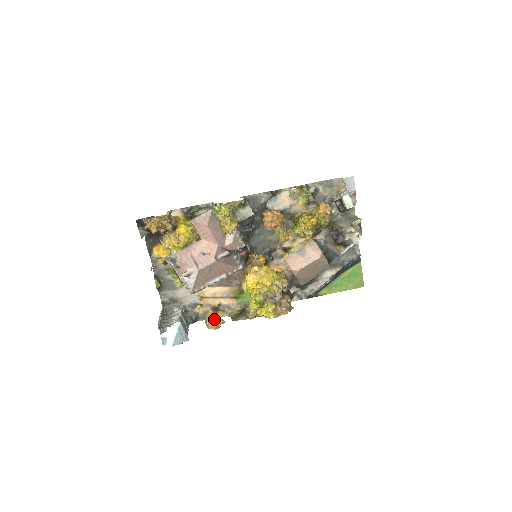
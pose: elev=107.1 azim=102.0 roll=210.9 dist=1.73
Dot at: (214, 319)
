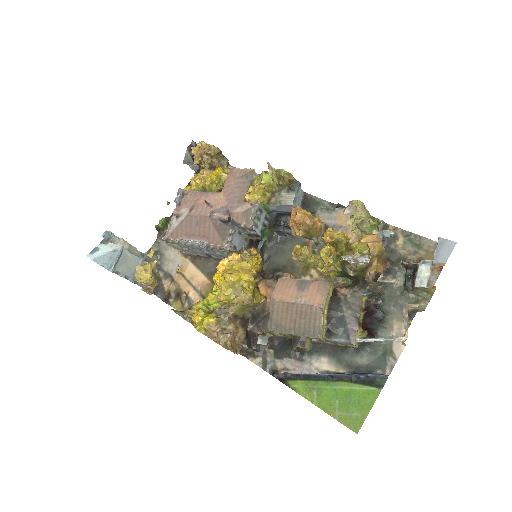
Dot at: (147, 269)
